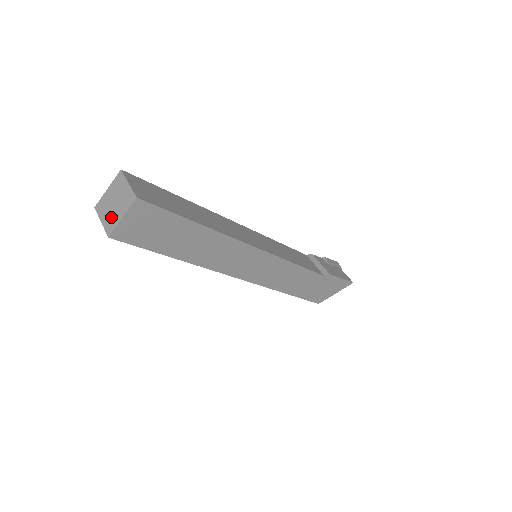
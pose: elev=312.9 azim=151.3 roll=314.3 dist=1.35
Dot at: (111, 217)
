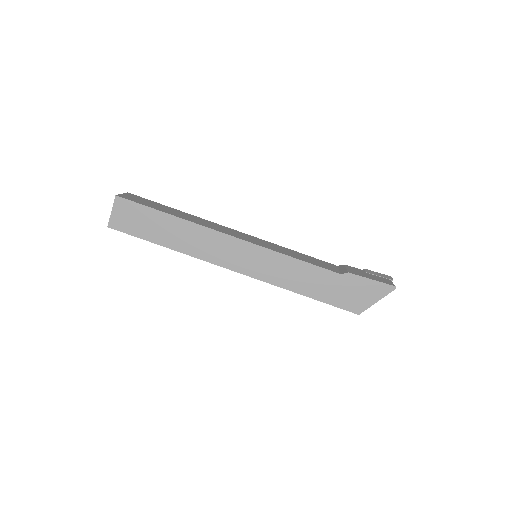
Dot at: occluded
